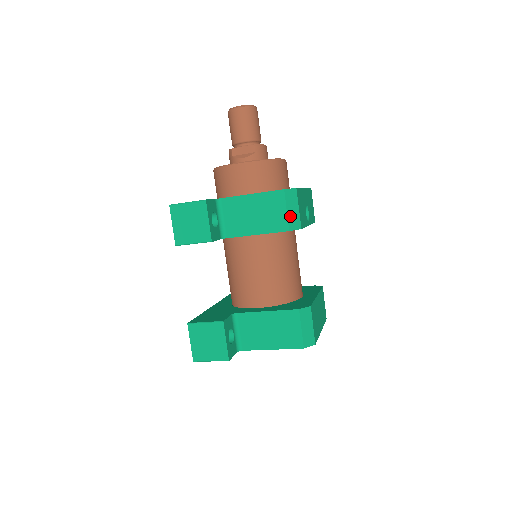
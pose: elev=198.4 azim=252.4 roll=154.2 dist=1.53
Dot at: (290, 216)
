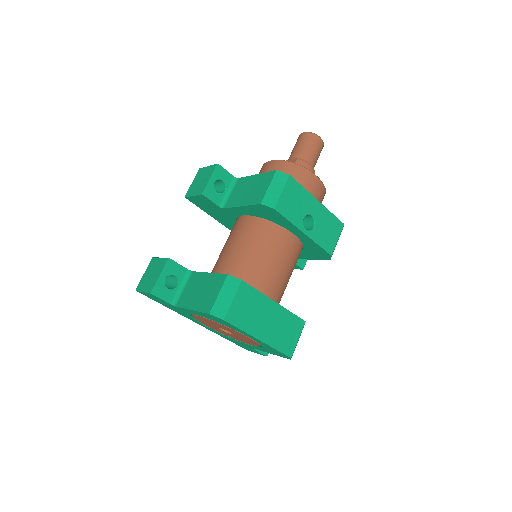
Dot at: (269, 193)
